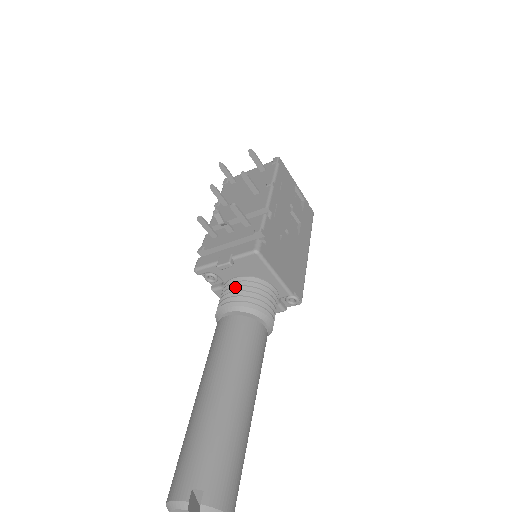
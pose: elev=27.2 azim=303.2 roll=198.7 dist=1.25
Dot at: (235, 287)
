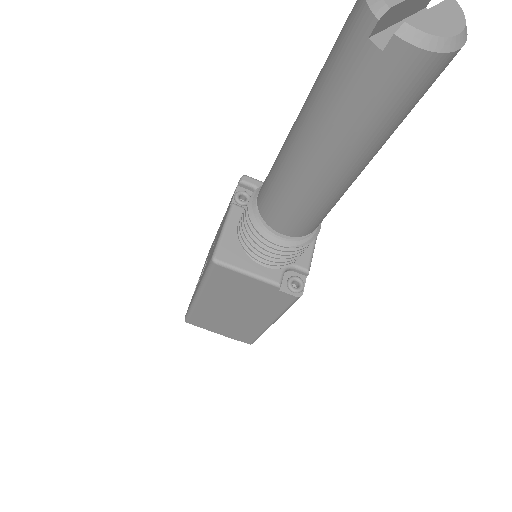
Dot at: occluded
